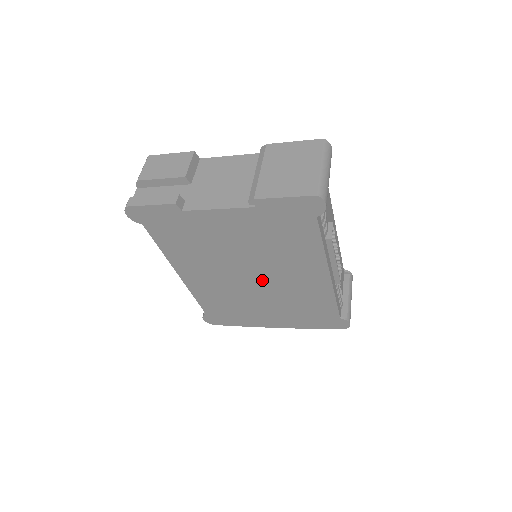
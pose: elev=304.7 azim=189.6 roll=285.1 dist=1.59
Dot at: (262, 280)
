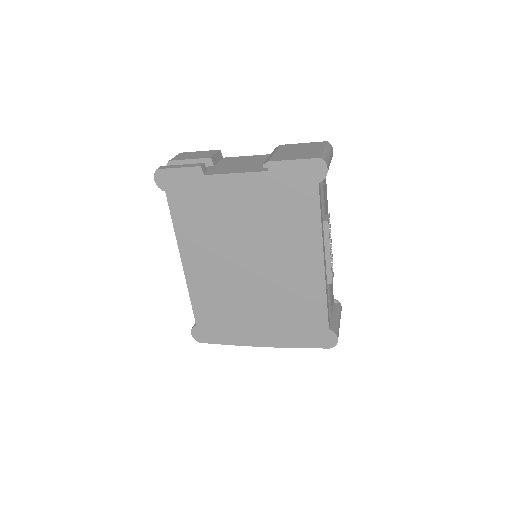
Dot at: (260, 270)
